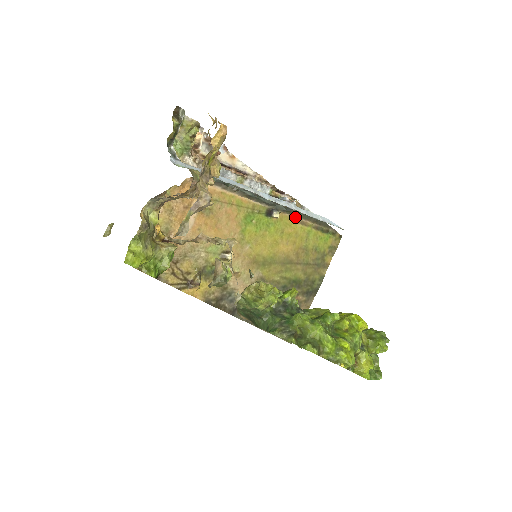
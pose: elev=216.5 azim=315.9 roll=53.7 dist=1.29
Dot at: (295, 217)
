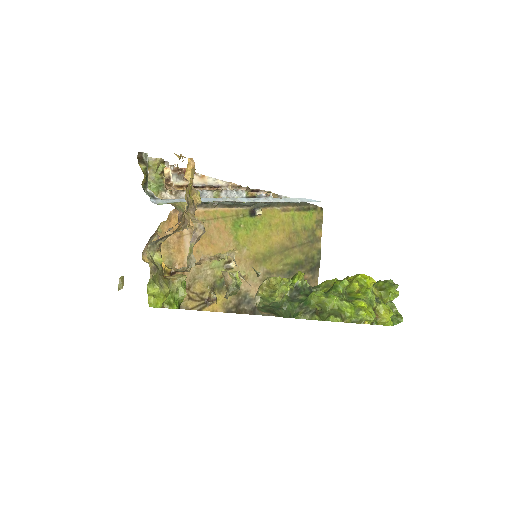
Dot at: (276, 208)
